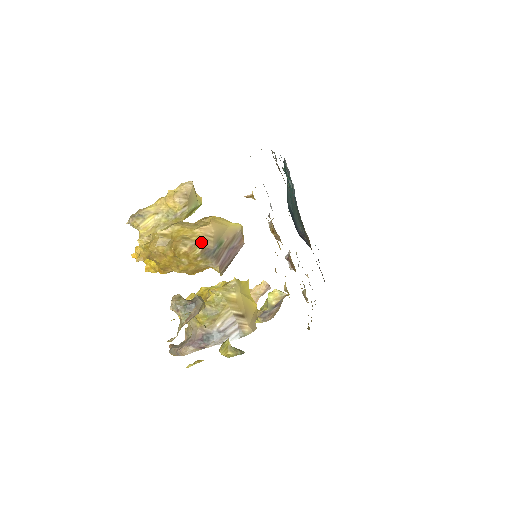
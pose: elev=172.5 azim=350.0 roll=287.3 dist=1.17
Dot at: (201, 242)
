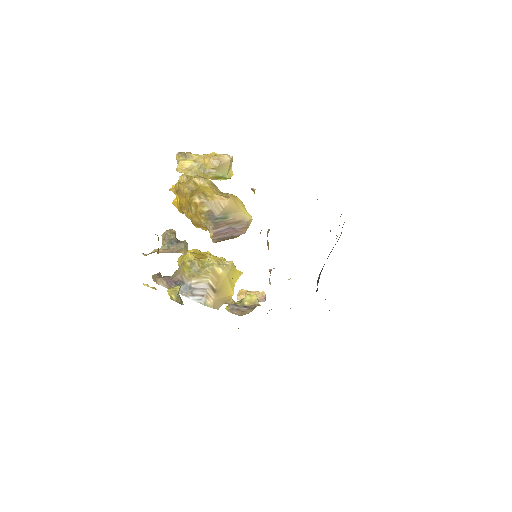
Dot at: (212, 205)
